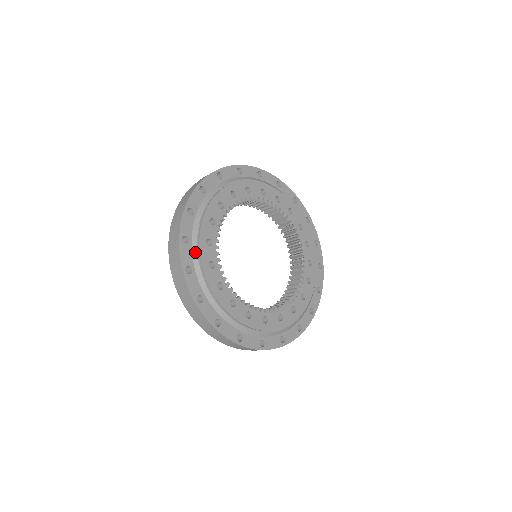
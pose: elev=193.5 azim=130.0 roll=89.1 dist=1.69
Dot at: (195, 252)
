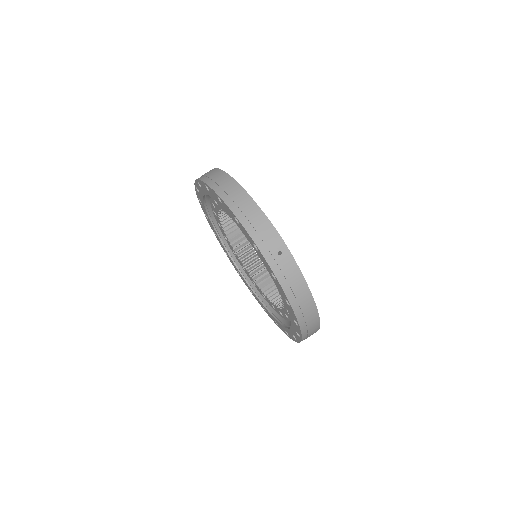
Dot at: occluded
